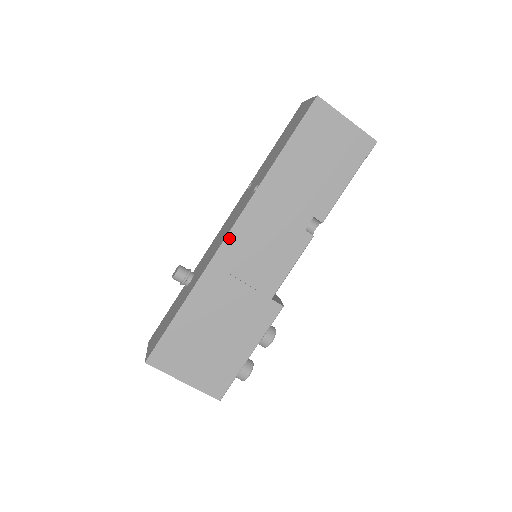
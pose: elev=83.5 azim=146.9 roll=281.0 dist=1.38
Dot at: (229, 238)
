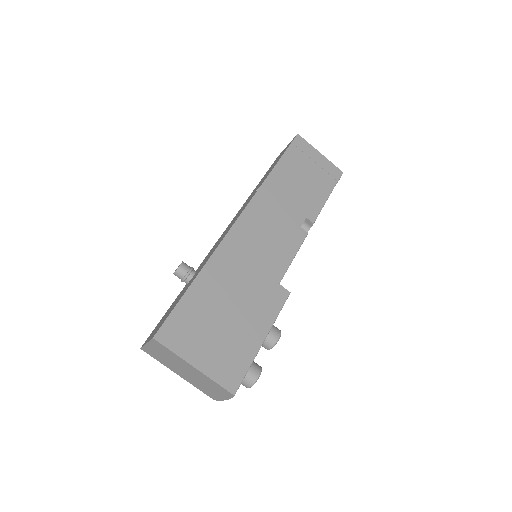
Dot at: (239, 222)
